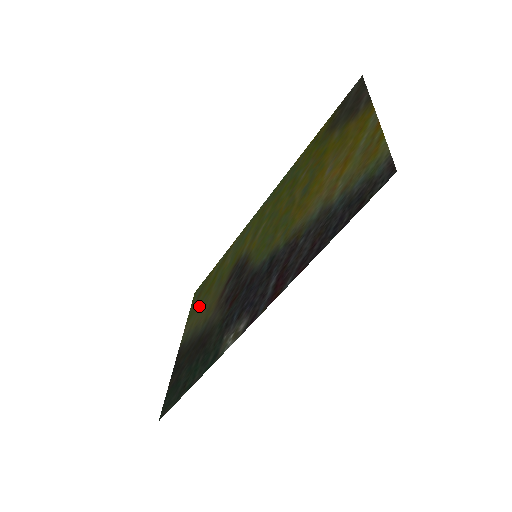
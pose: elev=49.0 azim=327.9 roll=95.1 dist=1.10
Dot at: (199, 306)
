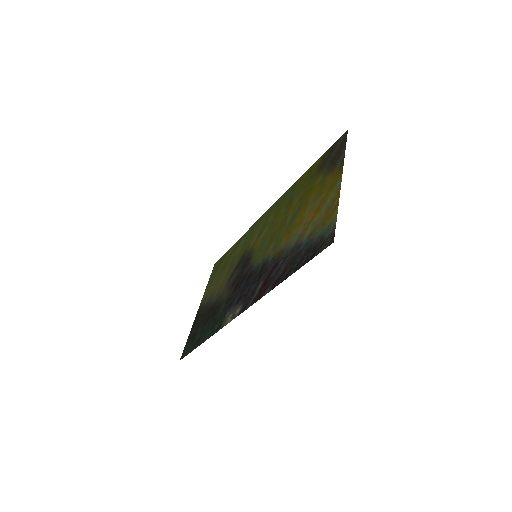
Dot at: (216, 278)
